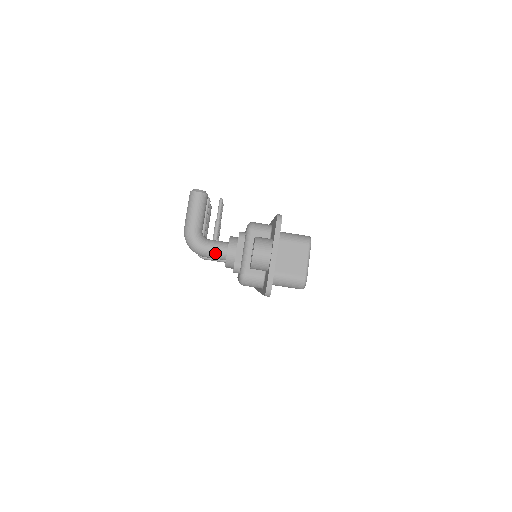
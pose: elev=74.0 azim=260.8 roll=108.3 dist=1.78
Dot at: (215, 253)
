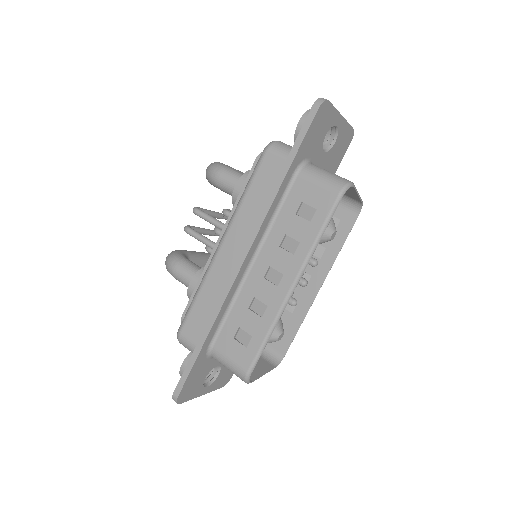
Dot at: (236, 172)
